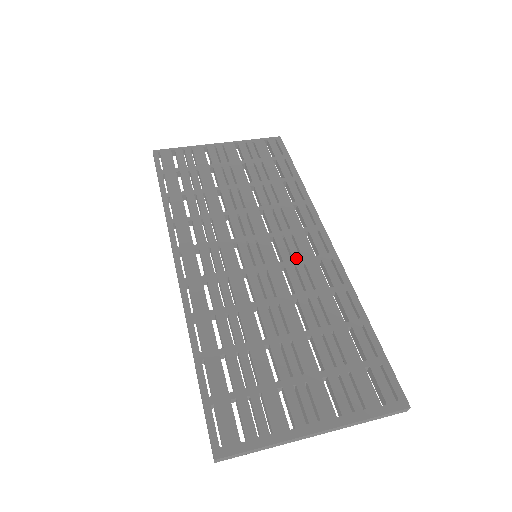
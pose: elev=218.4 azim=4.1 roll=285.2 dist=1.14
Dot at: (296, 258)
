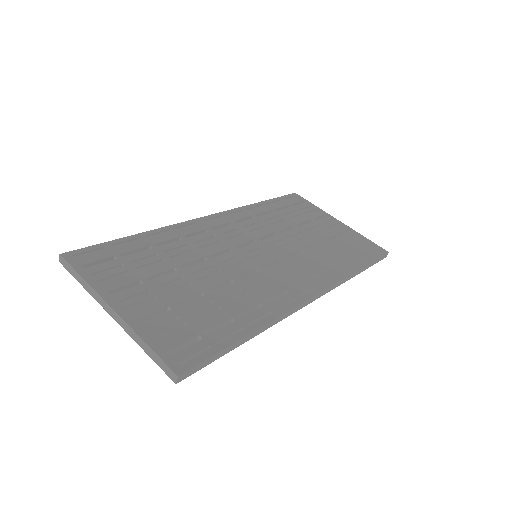
Dot at: (275, 276)
